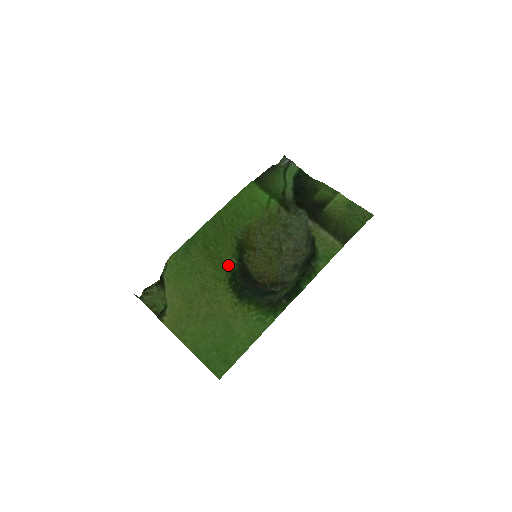
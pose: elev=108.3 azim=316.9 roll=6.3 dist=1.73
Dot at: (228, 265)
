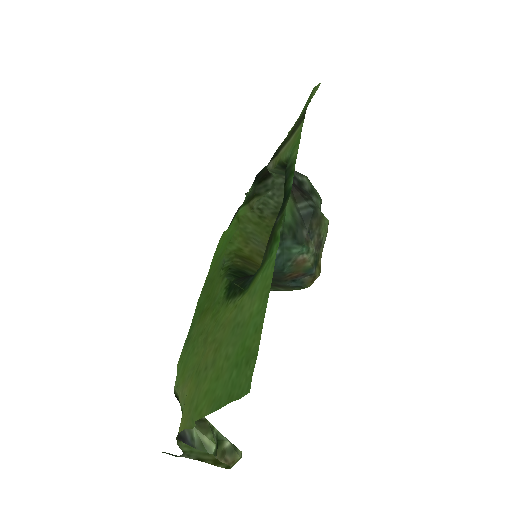
Dot at: (221, 291)
